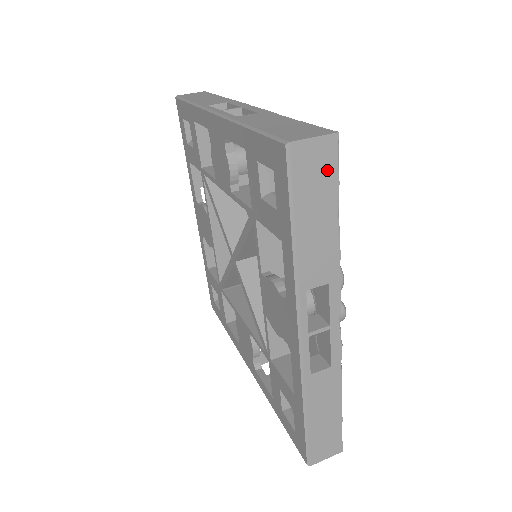
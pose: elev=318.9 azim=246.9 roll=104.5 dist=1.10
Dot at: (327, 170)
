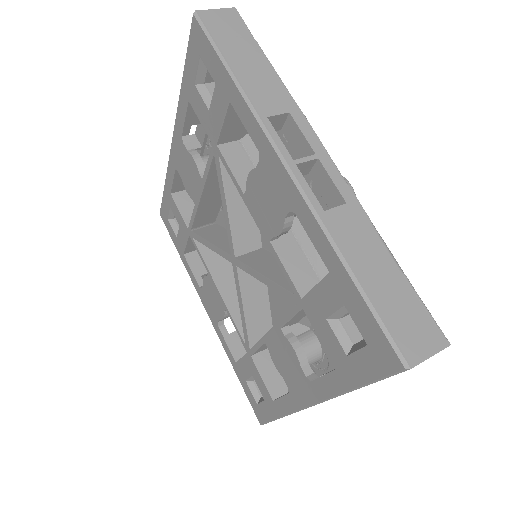
Dot at: occluded
